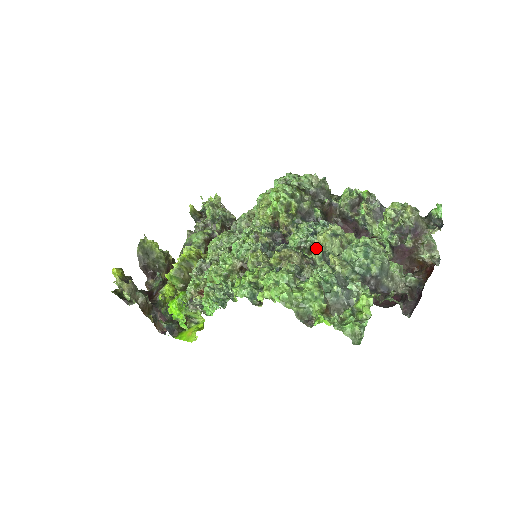
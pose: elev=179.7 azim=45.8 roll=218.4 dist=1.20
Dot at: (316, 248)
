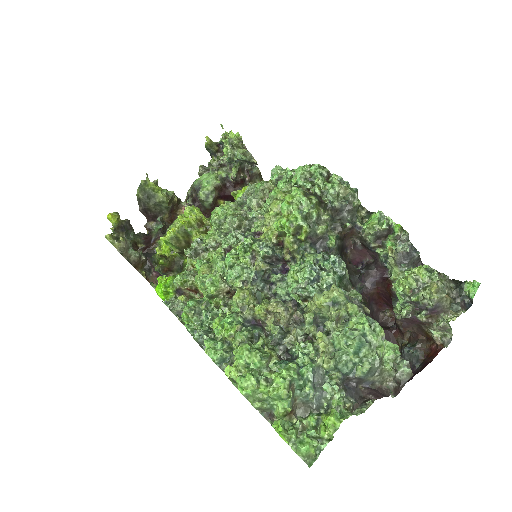
Dot at: (311, 306)
